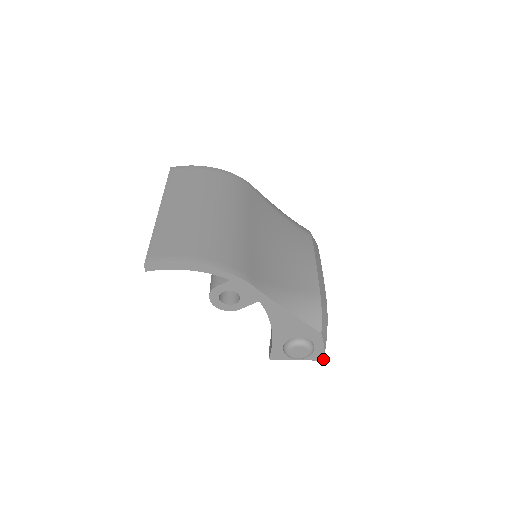
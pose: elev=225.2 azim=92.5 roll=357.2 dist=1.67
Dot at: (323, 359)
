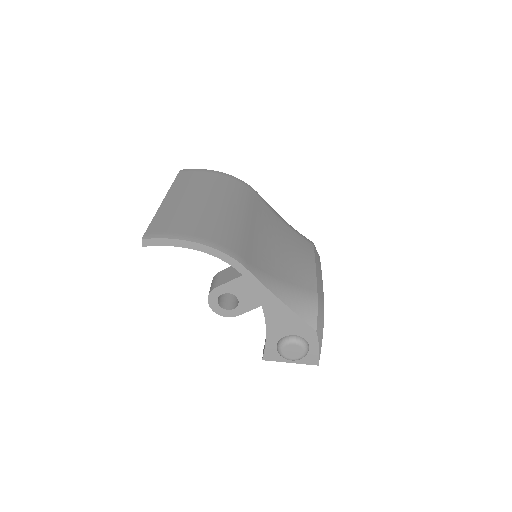
Dot at: (318, 364)
